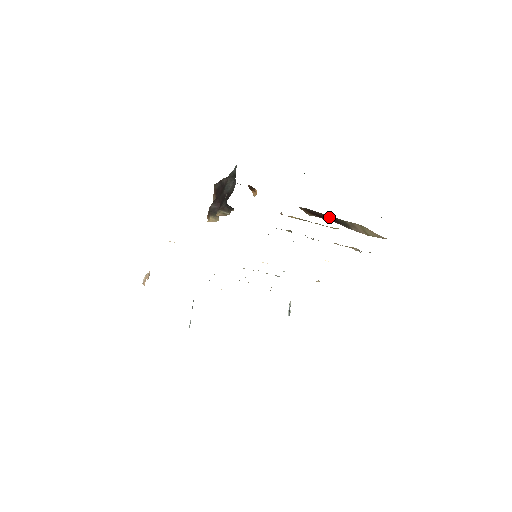
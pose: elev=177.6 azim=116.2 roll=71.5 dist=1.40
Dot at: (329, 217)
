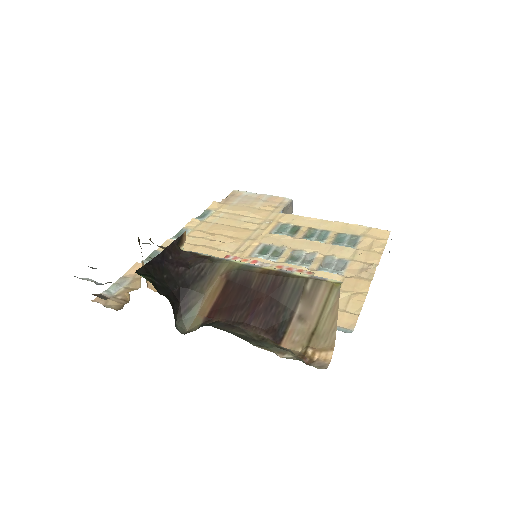
Dot at: (269, 284)
